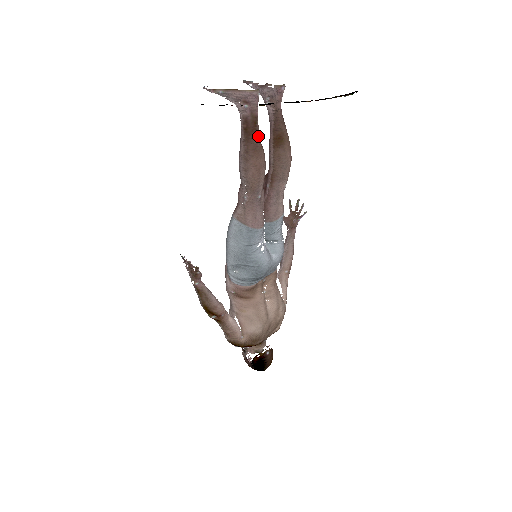
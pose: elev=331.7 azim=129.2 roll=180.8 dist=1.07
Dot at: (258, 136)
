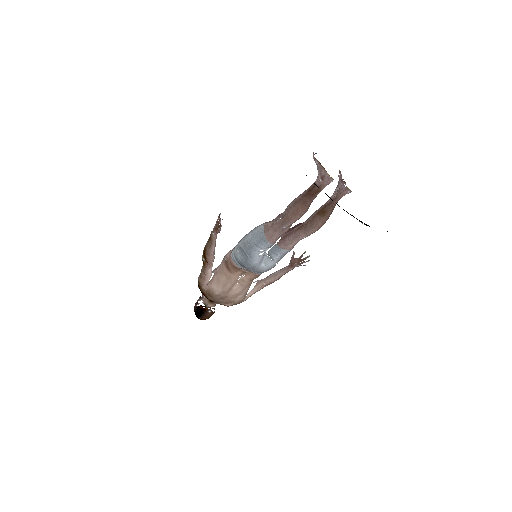
Dot at: (312, 199)
